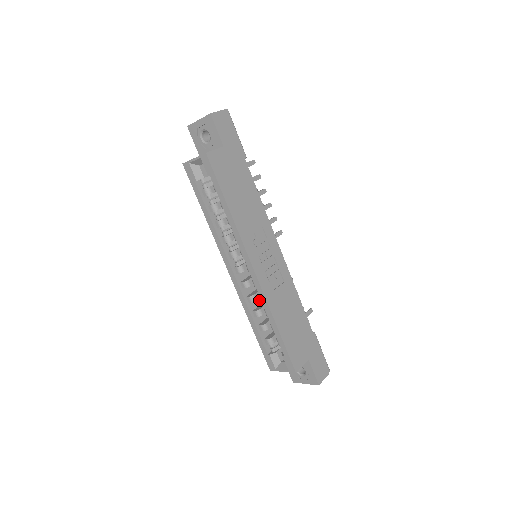
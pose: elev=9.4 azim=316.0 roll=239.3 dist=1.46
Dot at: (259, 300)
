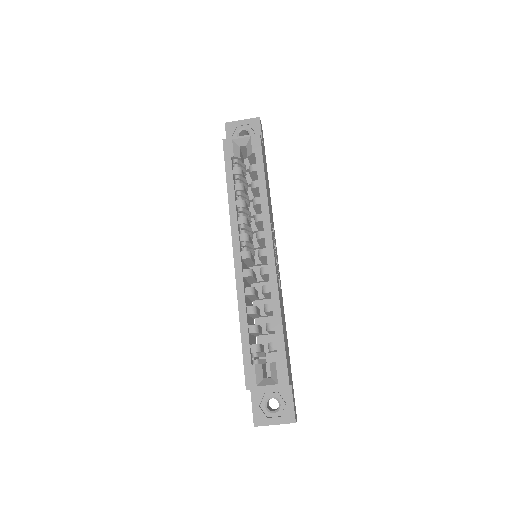
Dot at: (248, 303)
